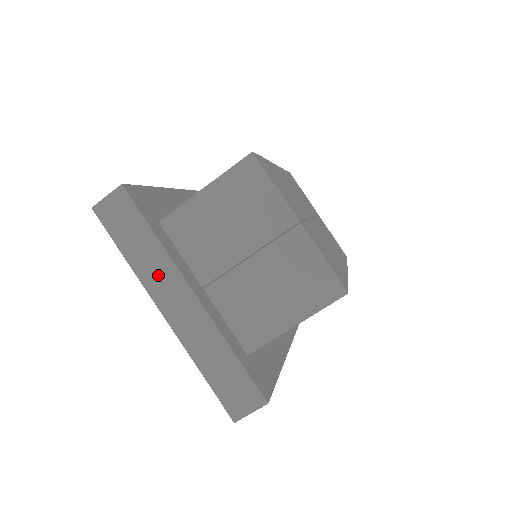
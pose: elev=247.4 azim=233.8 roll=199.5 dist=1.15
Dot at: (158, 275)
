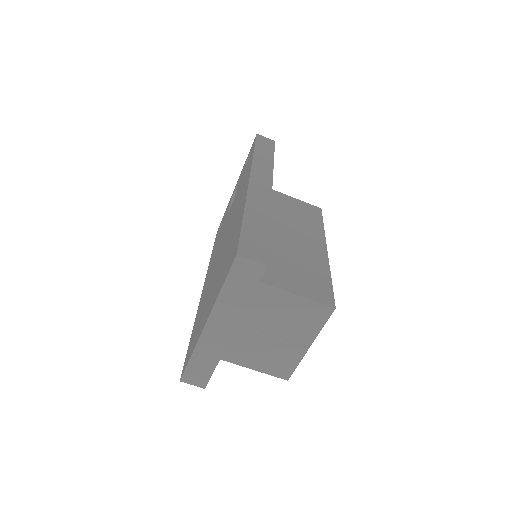
Dot at: (227, 312)
